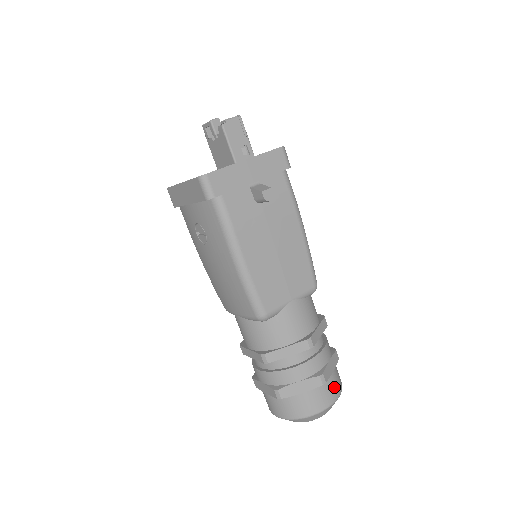
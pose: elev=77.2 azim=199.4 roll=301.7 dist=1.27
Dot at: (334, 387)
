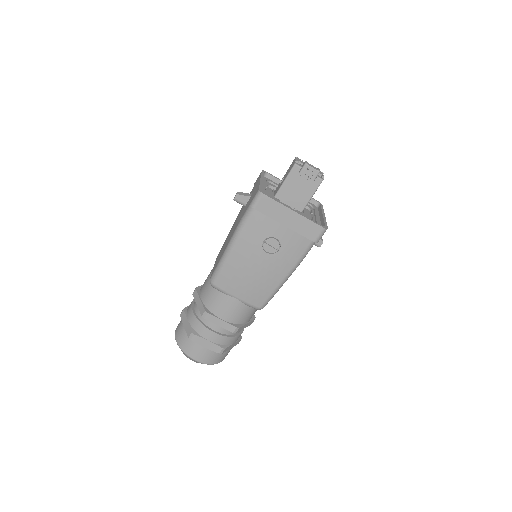
Dot at: occluded
